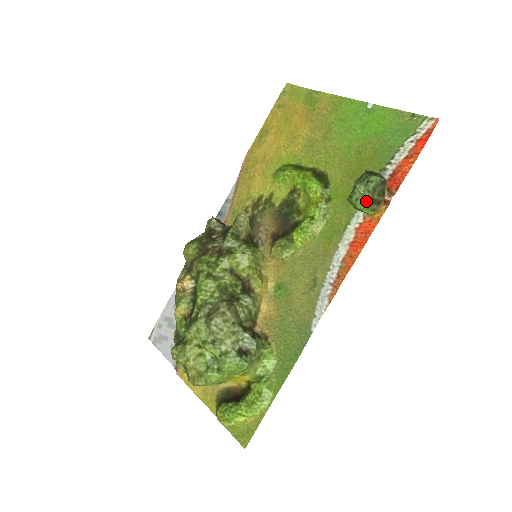
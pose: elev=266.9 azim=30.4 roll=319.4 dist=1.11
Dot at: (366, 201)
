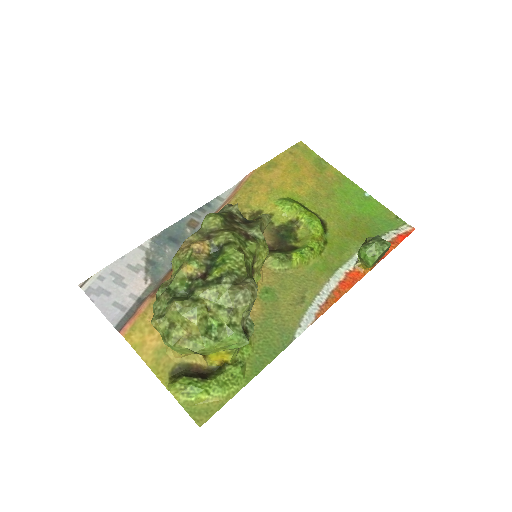
Dot at: (377, 256)
